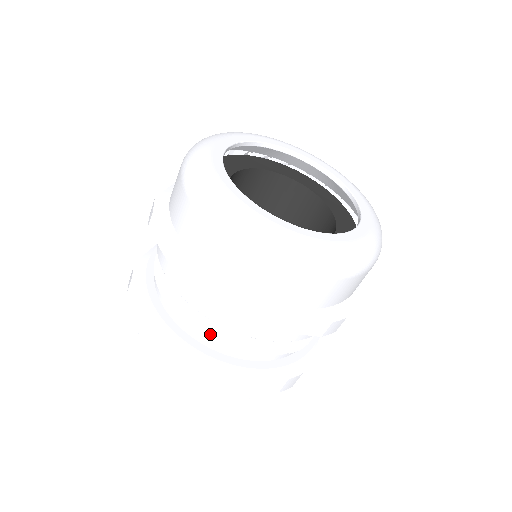
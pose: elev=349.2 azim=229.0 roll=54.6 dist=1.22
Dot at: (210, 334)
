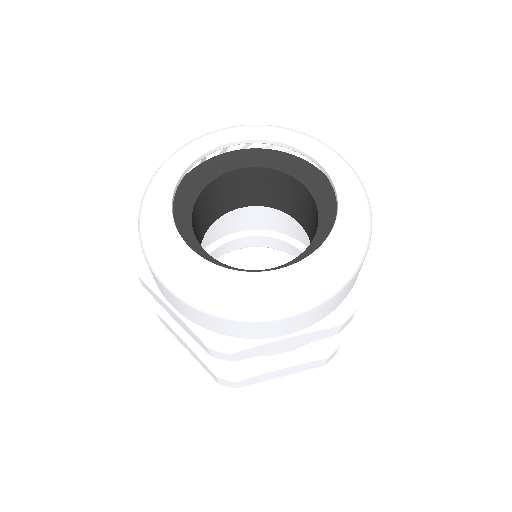
Dot at: occluded
